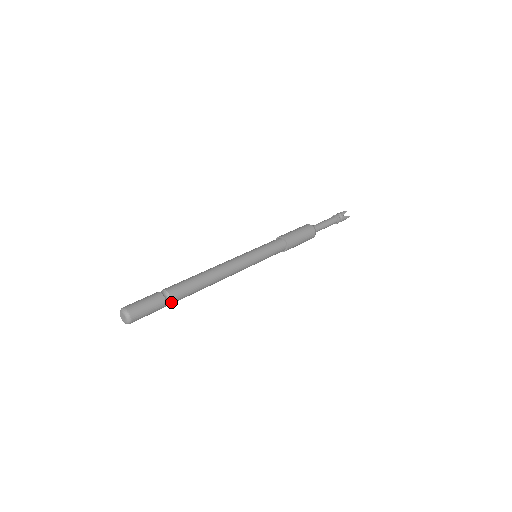
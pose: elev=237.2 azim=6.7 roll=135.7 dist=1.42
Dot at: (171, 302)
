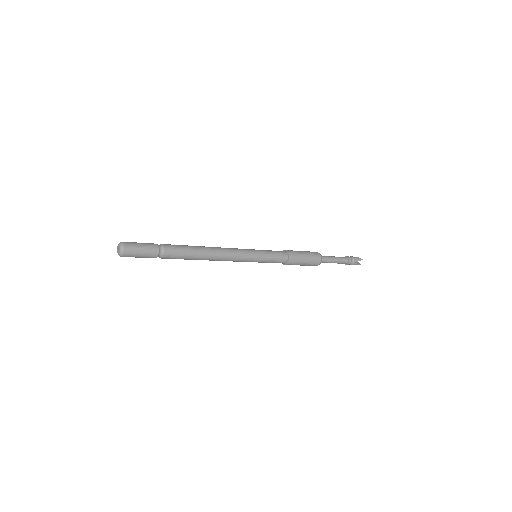
Dot at: (164, 249)
